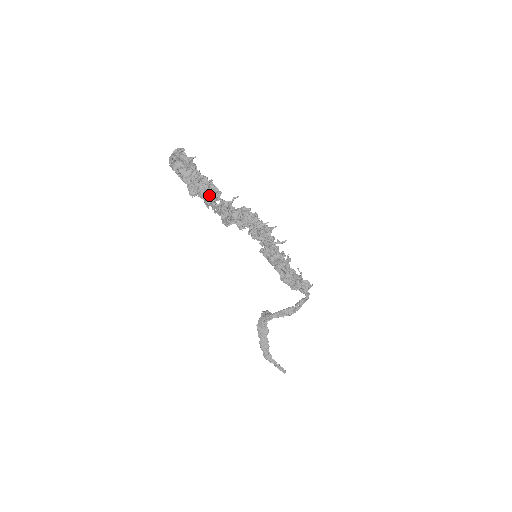
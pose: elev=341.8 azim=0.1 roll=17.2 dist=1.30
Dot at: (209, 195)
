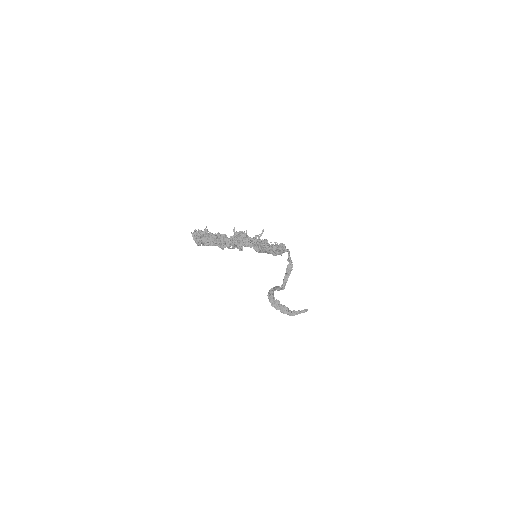
Dot at: (227, 241)
